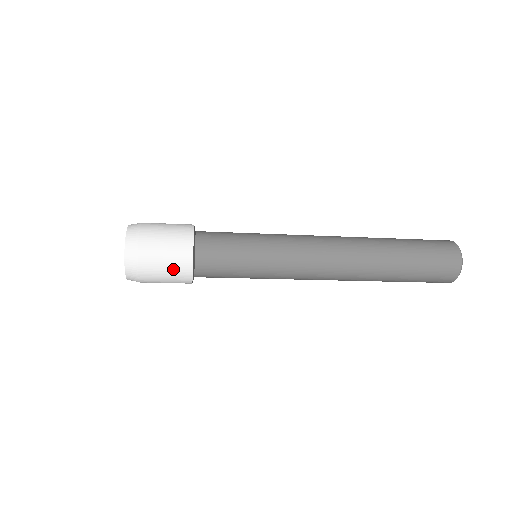
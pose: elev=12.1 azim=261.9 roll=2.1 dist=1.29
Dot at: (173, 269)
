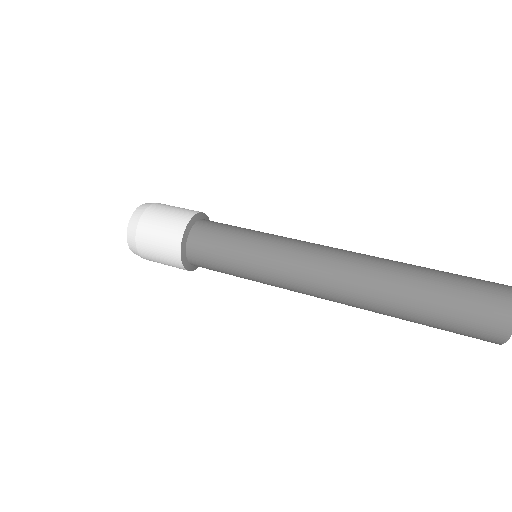
Dot at: (172, 266)
